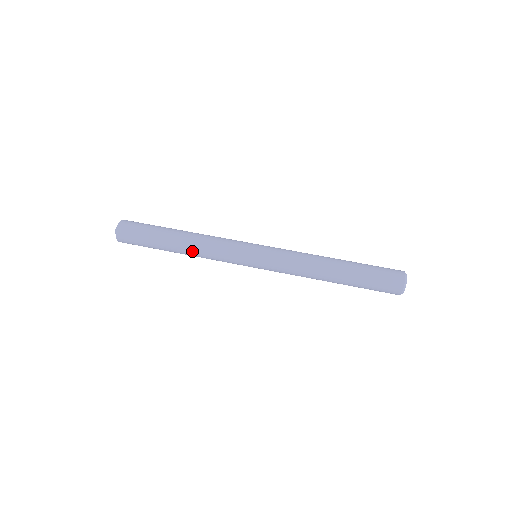
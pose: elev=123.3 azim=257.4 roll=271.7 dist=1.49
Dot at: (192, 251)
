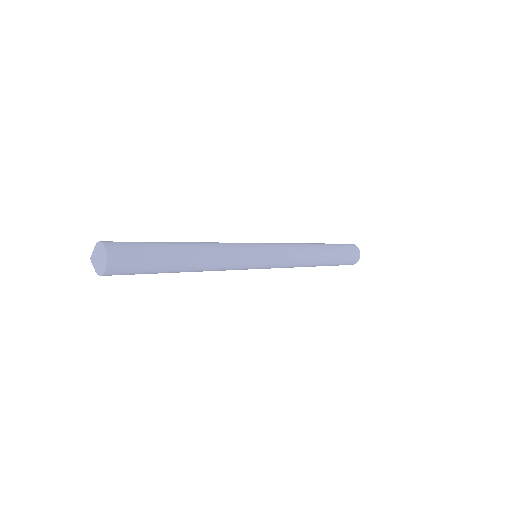
Dot at: (205, 249)
